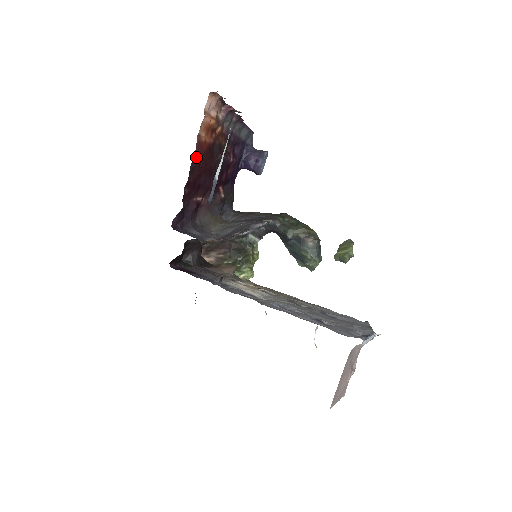
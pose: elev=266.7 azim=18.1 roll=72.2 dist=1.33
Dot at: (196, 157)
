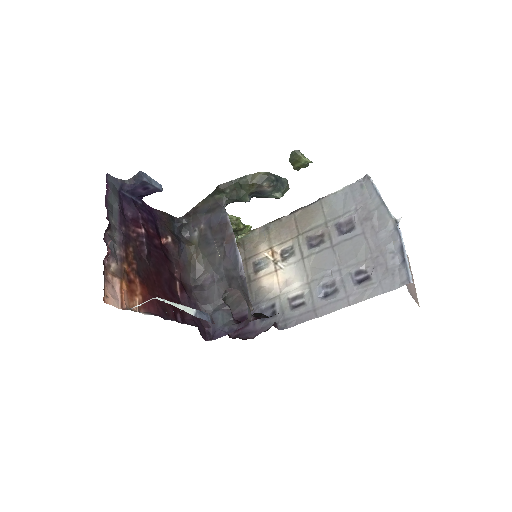
Dot at: (156, 309)
